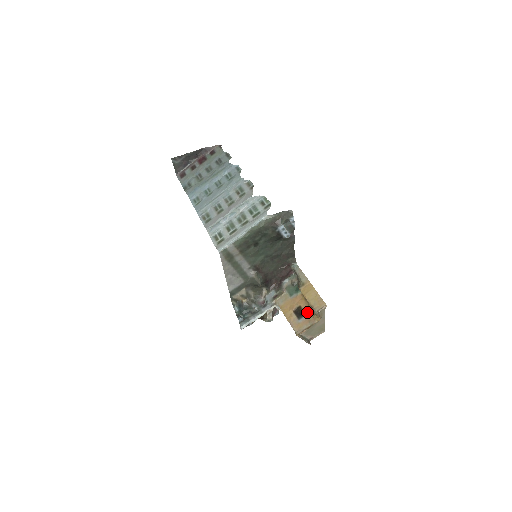
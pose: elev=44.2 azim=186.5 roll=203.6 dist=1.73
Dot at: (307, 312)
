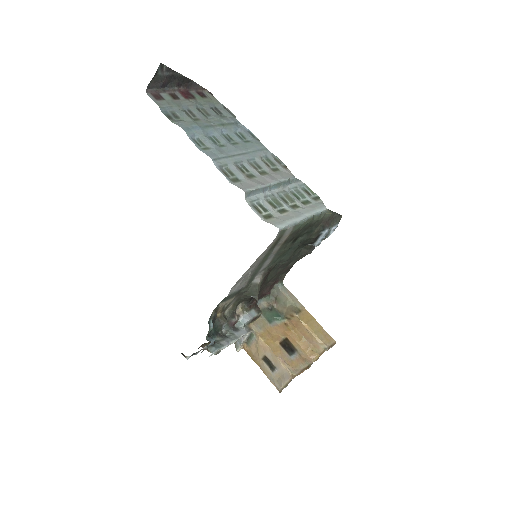
Dot at: (299, 347)
